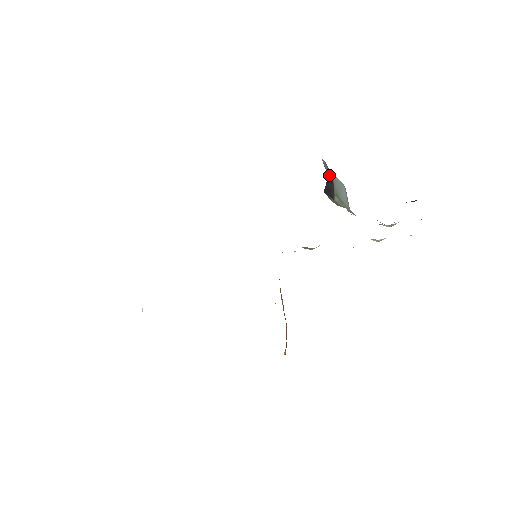
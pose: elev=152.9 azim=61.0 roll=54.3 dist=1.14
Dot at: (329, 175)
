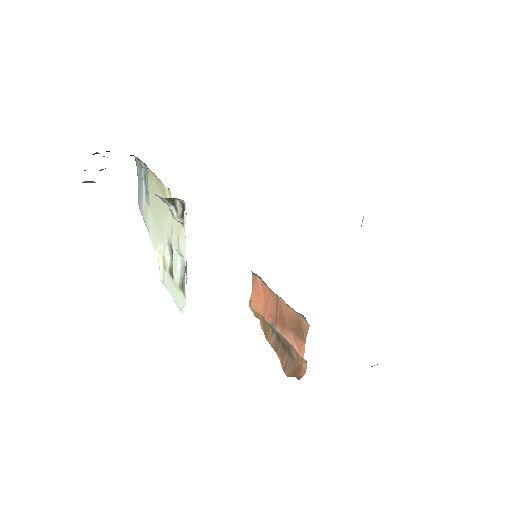
Dot at: occluded
